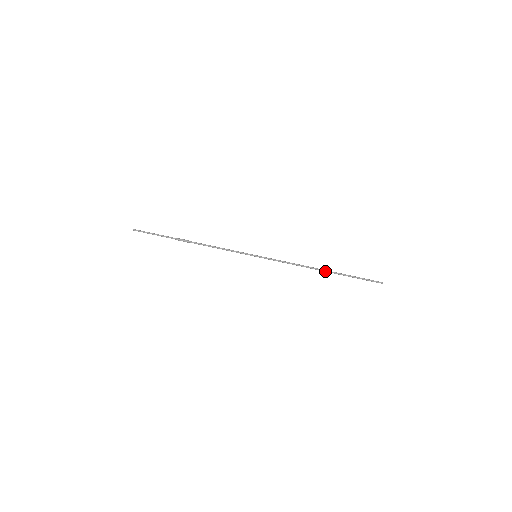
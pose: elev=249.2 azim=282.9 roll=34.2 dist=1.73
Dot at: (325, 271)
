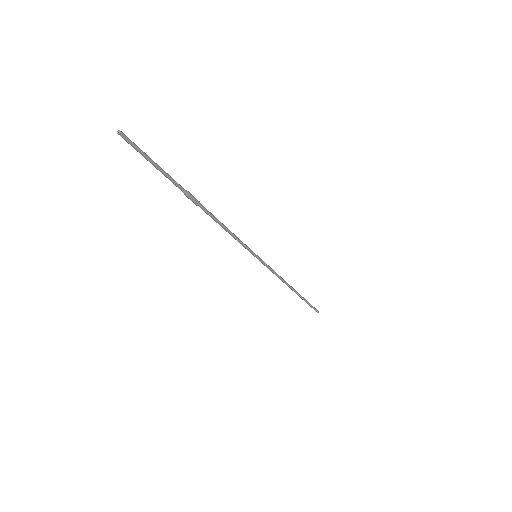
Dot at: (295, 292)
